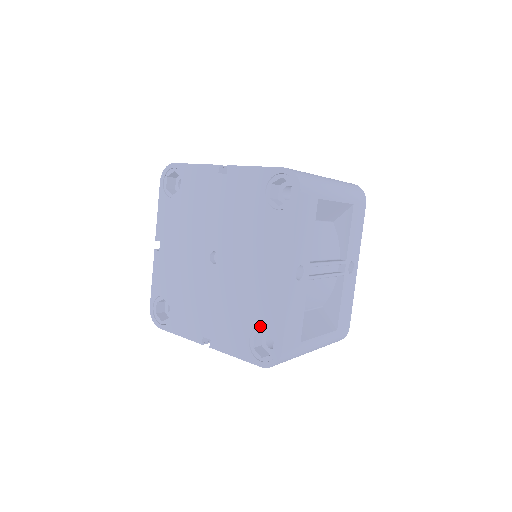
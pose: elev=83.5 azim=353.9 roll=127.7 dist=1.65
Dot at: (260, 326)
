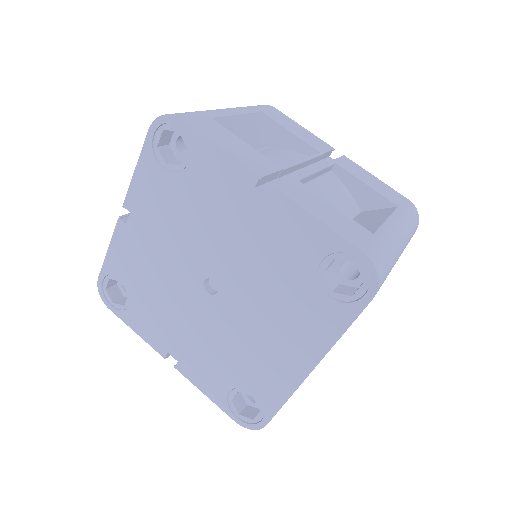
Dot at: (249, 390)
